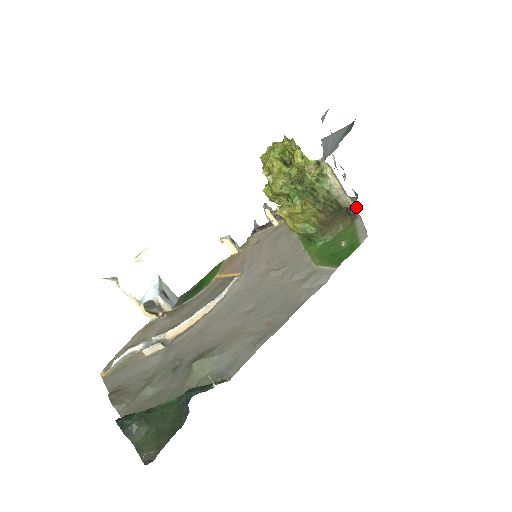
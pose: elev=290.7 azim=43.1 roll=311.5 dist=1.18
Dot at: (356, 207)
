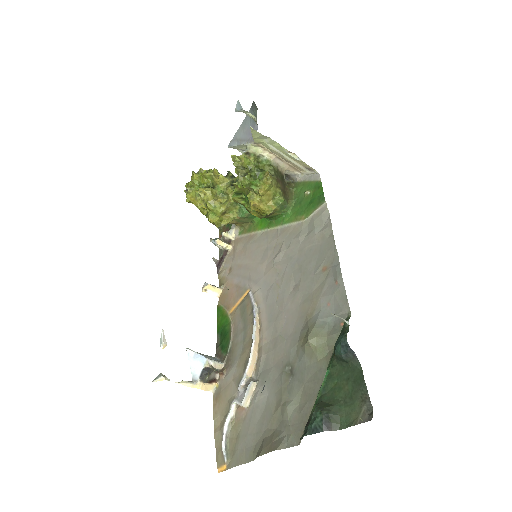
Dot at: (284, 177)
